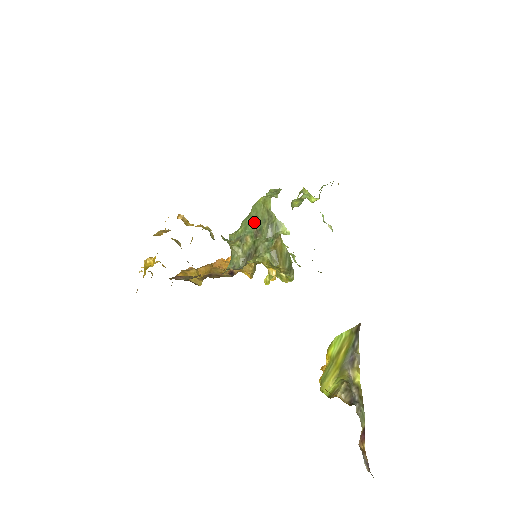
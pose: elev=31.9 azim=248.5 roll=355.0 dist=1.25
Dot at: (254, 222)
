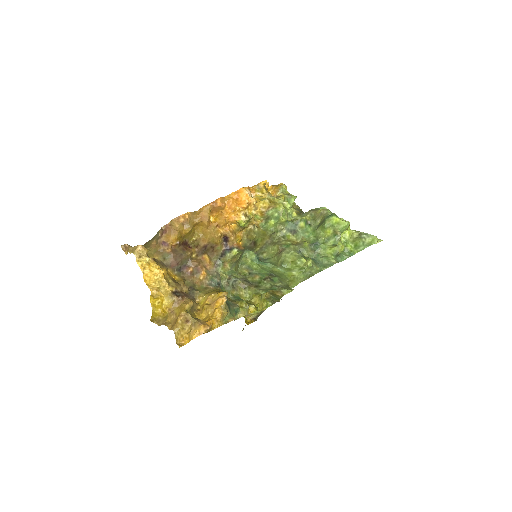
Dot at: (272, 275)
